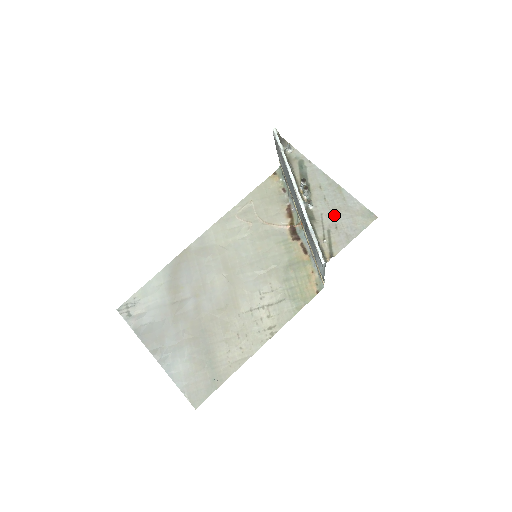
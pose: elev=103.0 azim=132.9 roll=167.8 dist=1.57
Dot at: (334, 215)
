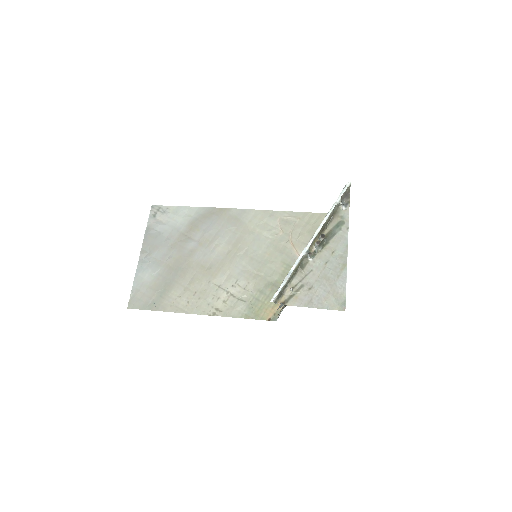
Dot at: (319, 279)
